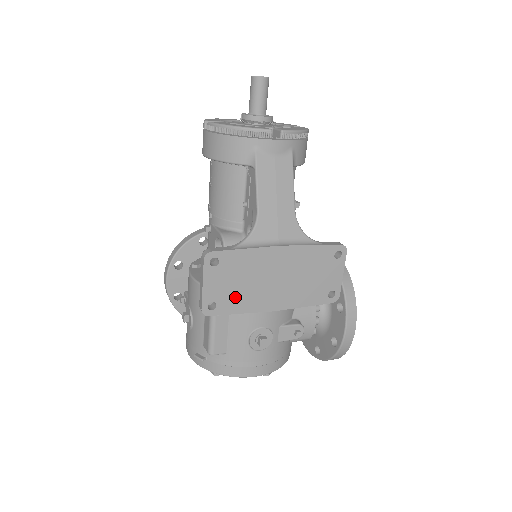
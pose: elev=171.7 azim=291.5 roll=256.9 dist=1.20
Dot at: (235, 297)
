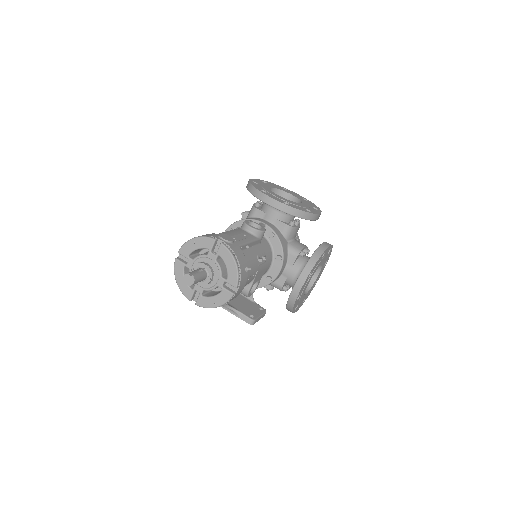
Dot at: occluded
